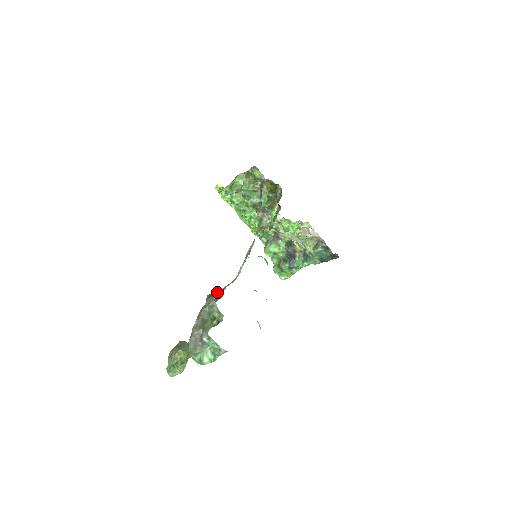
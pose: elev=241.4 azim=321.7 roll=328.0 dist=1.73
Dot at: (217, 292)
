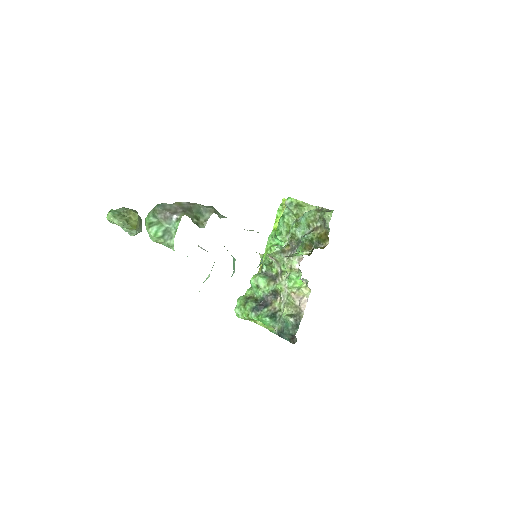
Dot at: (220, 214)
